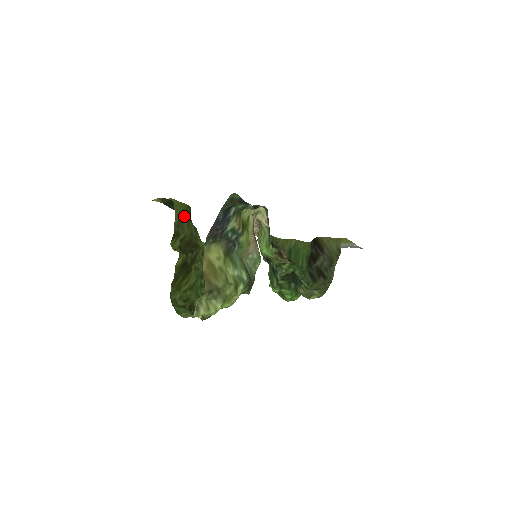
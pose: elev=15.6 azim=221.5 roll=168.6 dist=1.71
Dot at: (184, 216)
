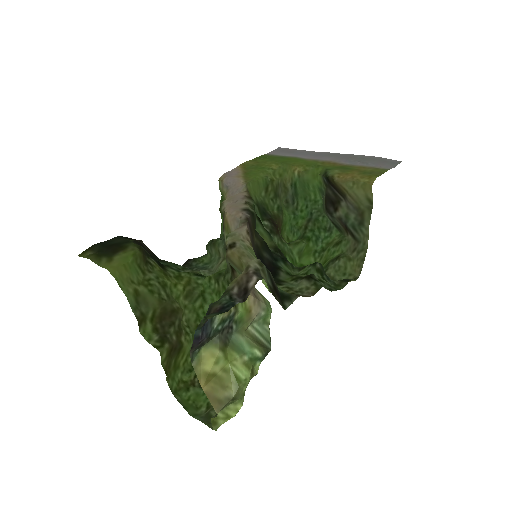
Dot at: (138, 275)
